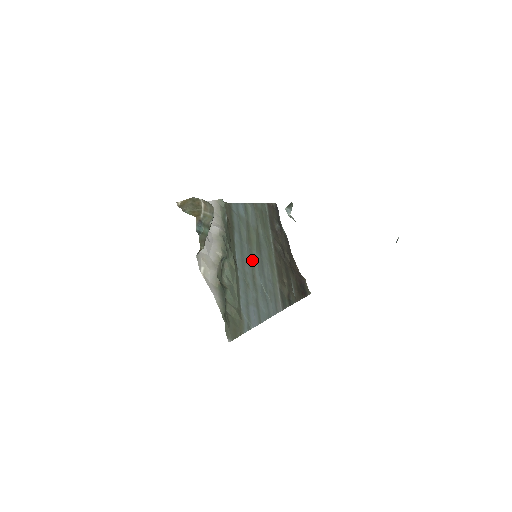
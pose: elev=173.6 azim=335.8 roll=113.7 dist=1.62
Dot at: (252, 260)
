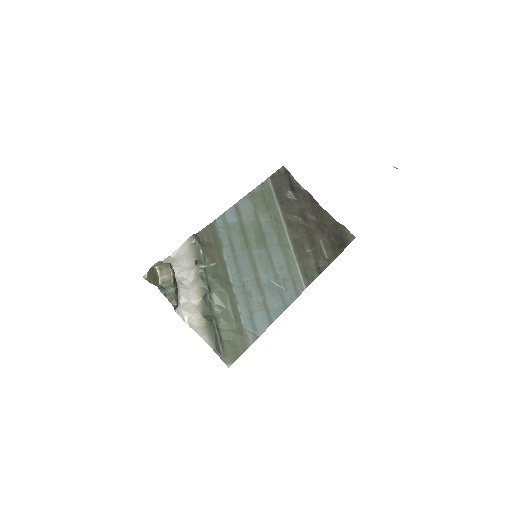
Dot at: (253, 263)
